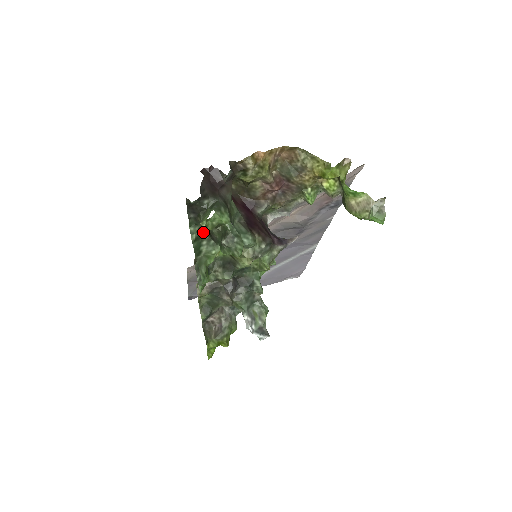
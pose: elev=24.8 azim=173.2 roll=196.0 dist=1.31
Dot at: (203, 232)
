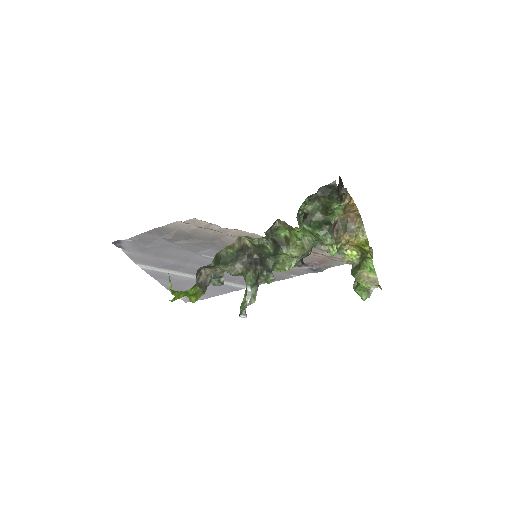
Dot at: (302, 208)
